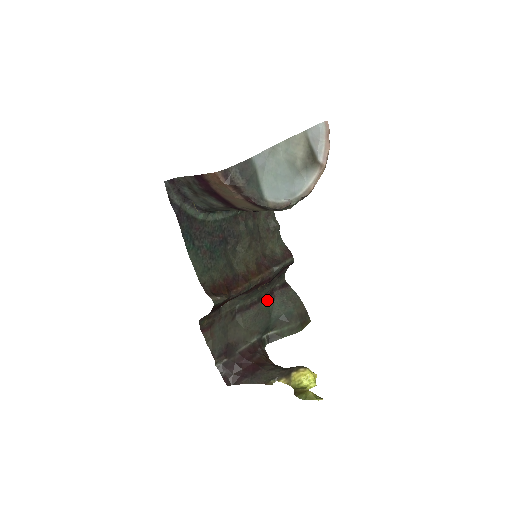
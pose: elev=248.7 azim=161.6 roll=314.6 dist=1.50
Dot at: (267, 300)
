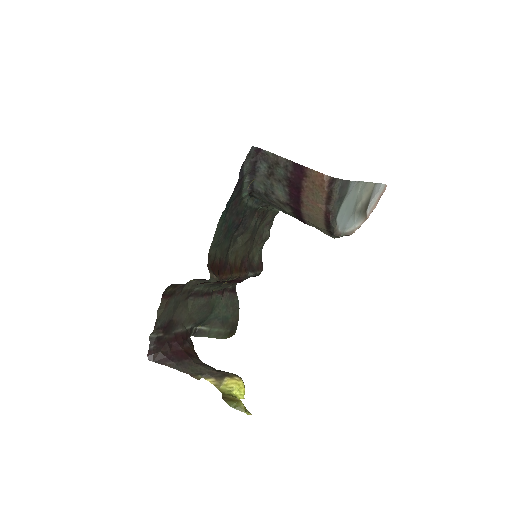
Dot at: (217, 296)
